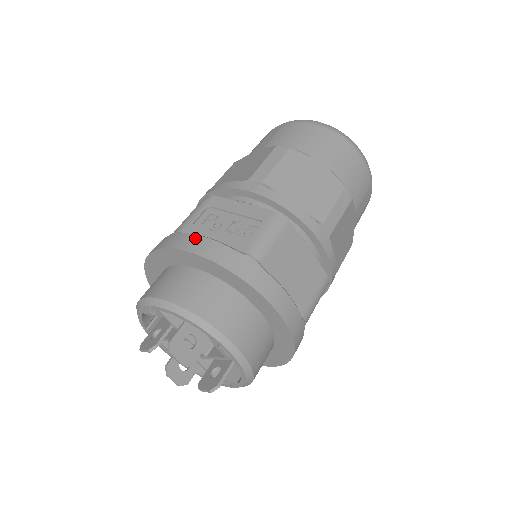
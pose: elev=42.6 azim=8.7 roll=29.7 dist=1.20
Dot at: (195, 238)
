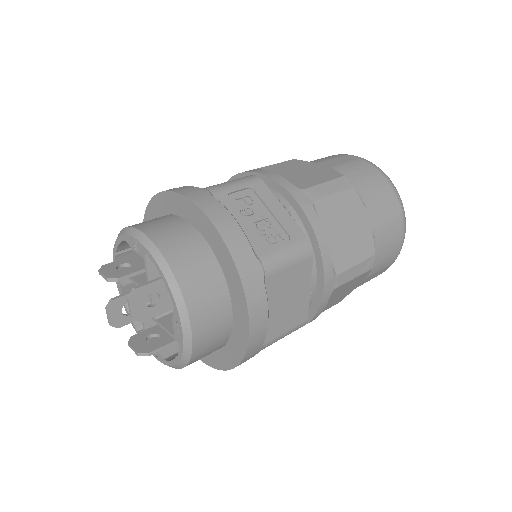
Dot at: (223, 211)
